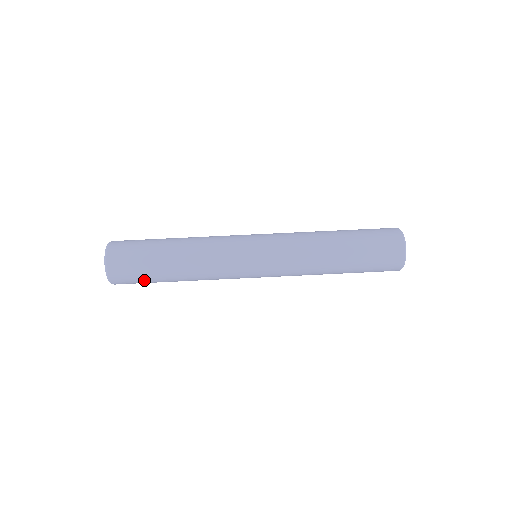
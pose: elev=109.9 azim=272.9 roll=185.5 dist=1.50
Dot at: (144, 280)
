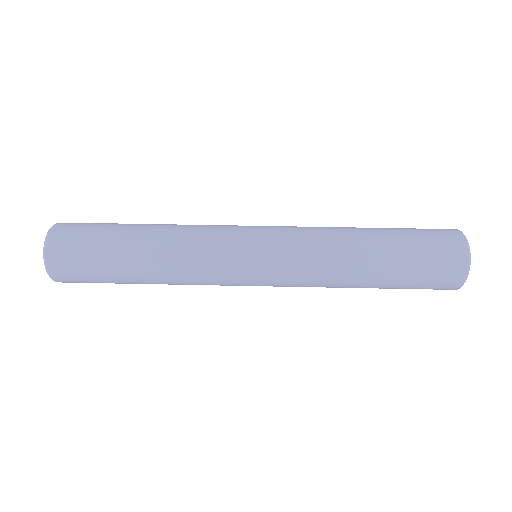
Dot at: occluded
